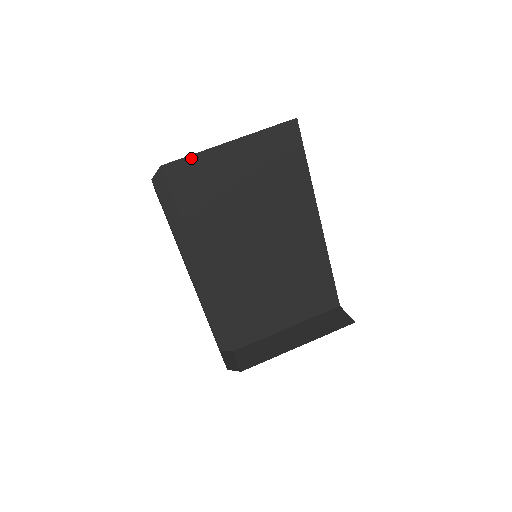
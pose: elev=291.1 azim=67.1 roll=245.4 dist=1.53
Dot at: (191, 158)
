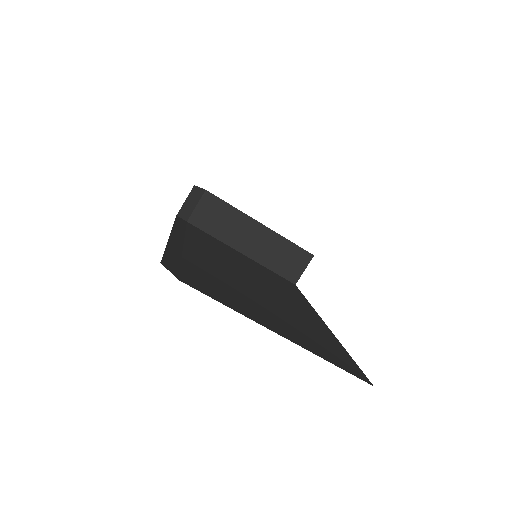
Dot at: occluded
